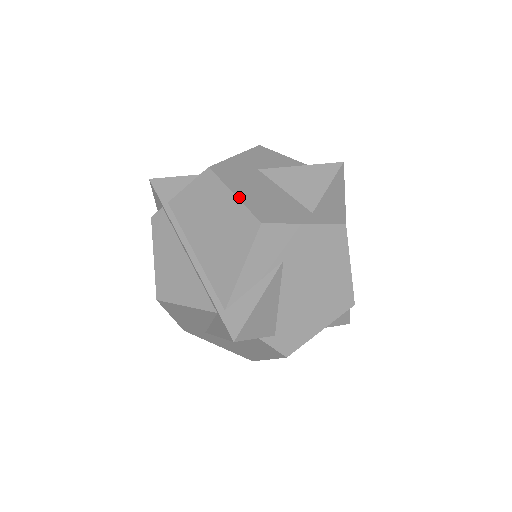
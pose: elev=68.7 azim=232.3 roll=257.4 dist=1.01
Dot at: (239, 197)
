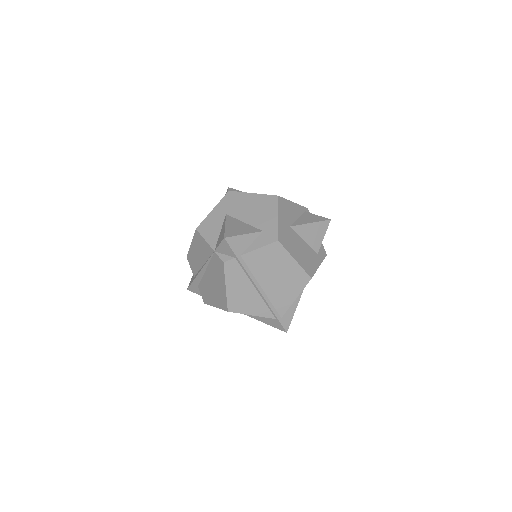
Dot at: (298, 262)
